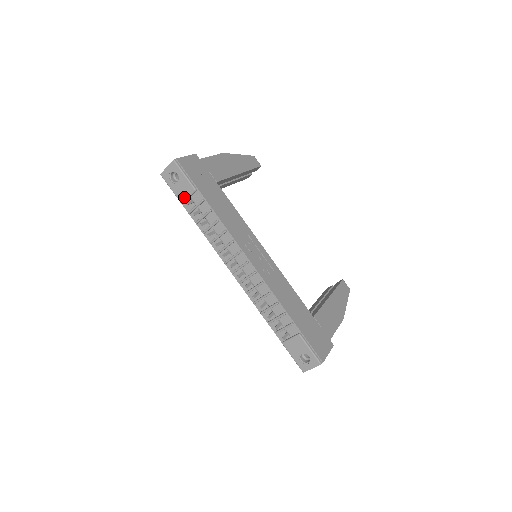
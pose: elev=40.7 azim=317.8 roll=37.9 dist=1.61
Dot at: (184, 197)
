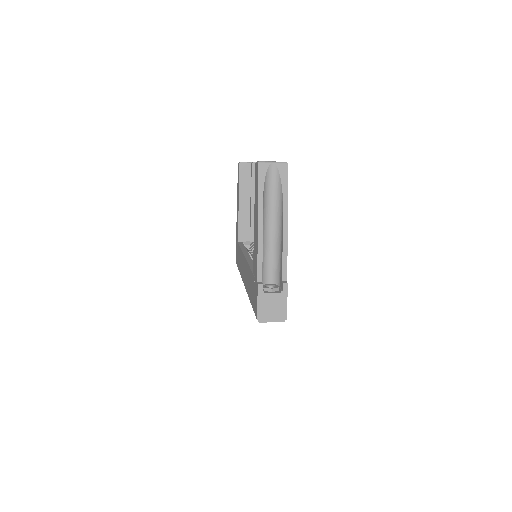
Dot at: occluded
